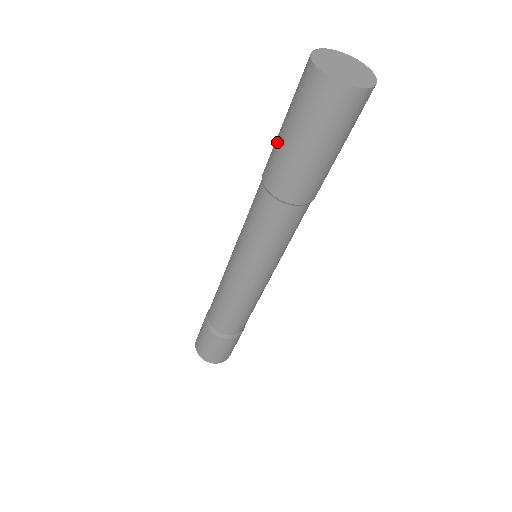
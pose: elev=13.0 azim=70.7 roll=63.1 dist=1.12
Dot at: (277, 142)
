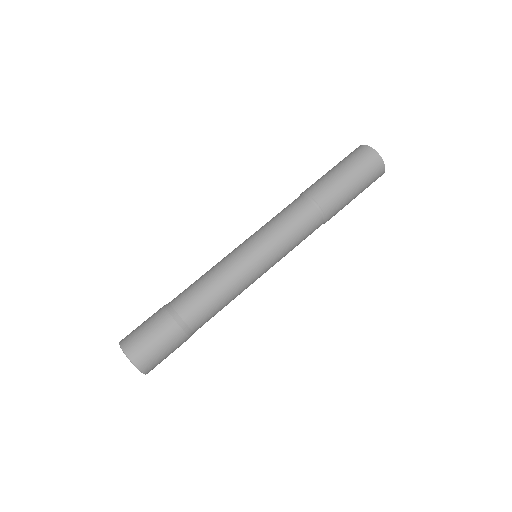
Dot at: (326, 175)
